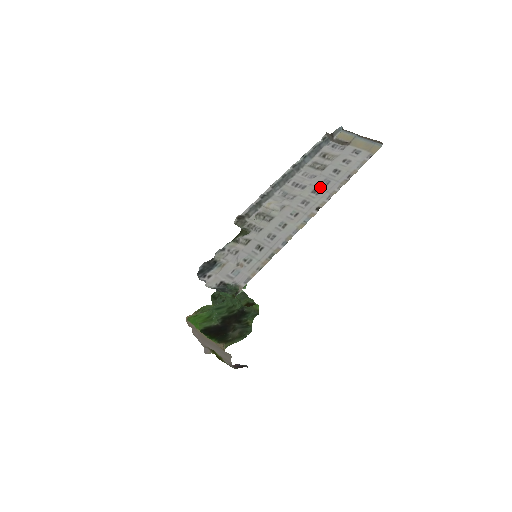
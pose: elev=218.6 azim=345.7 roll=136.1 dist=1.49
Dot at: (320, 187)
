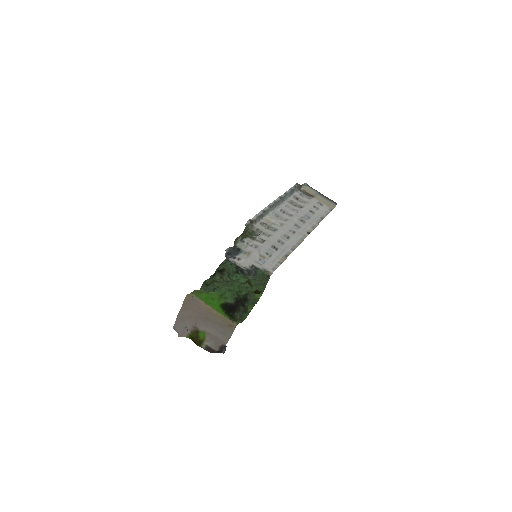
Dot at: (303, 219)
